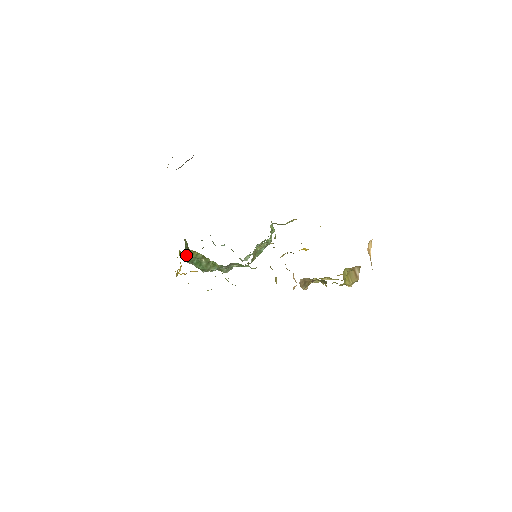
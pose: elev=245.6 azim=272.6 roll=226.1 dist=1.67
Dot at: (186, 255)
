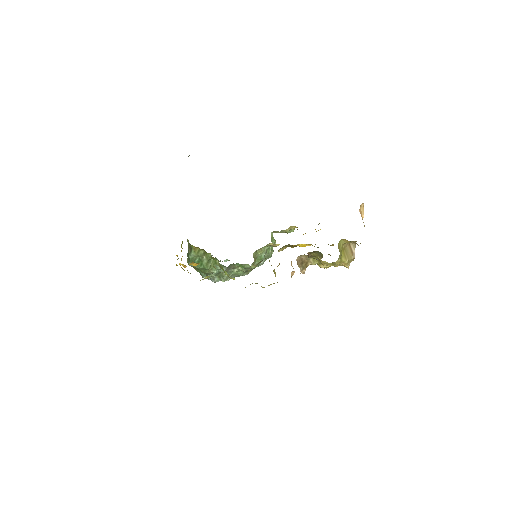
Dot at: (188, 256)
